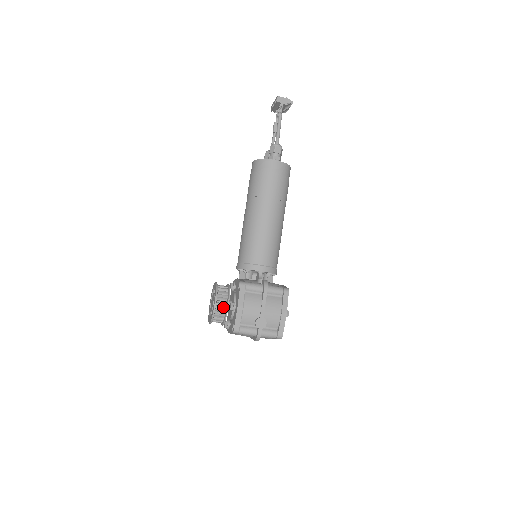
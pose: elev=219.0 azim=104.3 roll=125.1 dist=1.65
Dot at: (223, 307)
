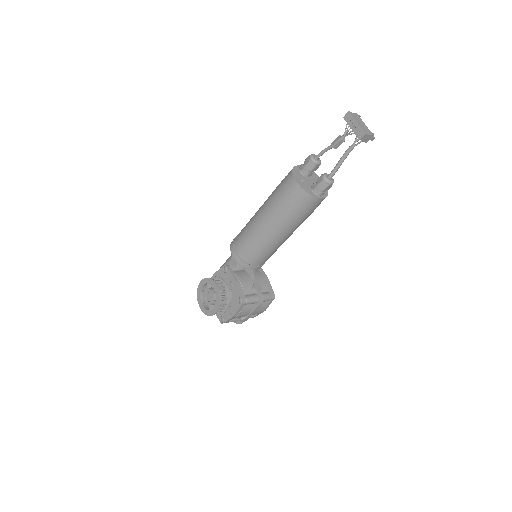
Dot at: (220, 311)
